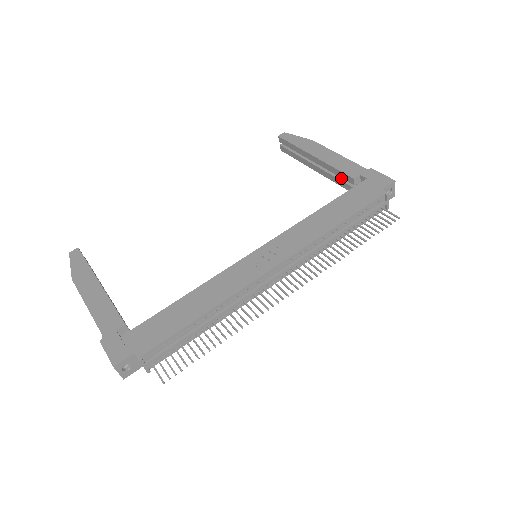
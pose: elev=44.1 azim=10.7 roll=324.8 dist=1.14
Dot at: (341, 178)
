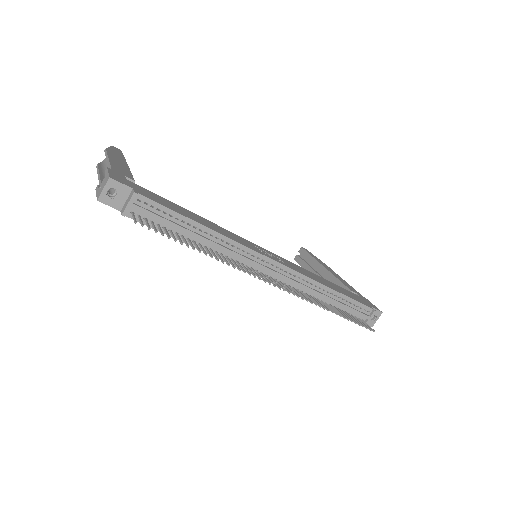
Dot at: occluded
